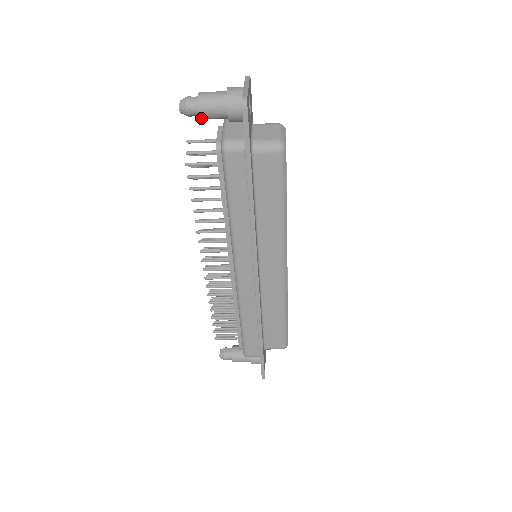
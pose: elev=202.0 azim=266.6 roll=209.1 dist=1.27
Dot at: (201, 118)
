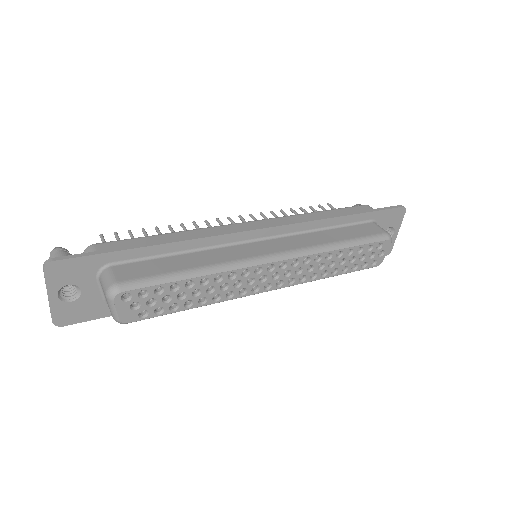
Dot at: occluded
